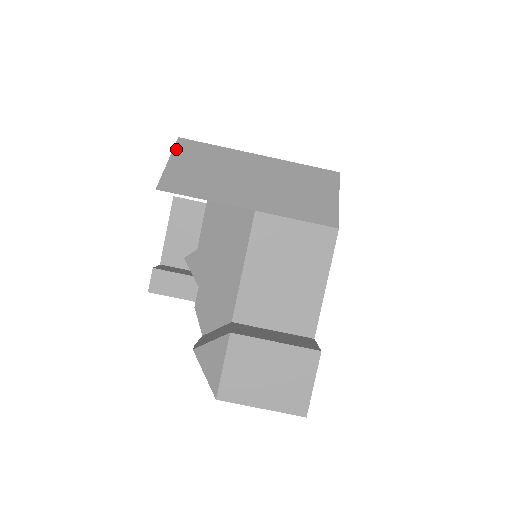
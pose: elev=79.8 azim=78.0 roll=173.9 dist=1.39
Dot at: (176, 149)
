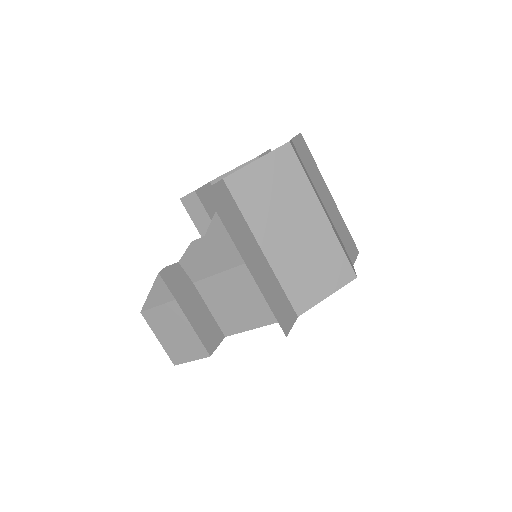
Dot at: (275, 152)
